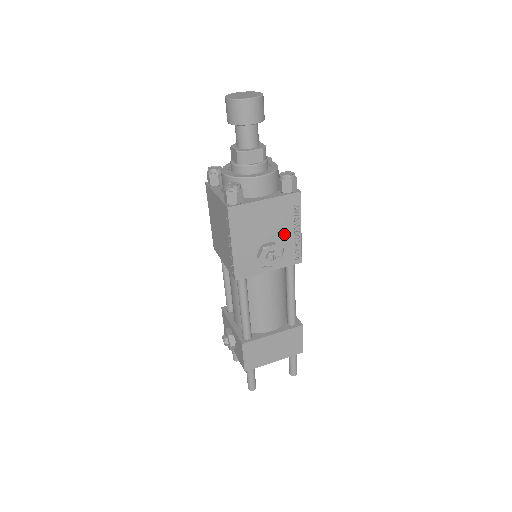
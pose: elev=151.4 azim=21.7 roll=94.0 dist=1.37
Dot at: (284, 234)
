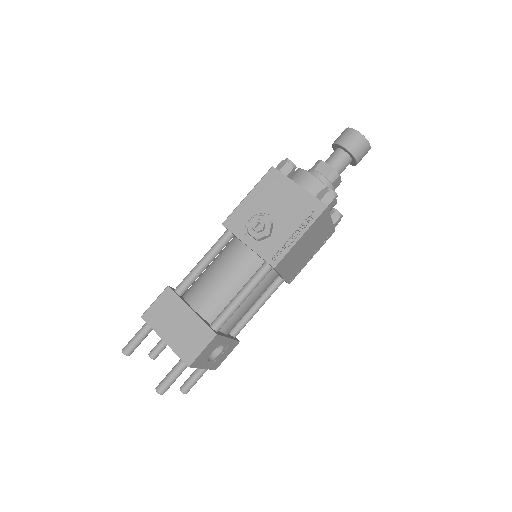
Dot at: (285, 227)
